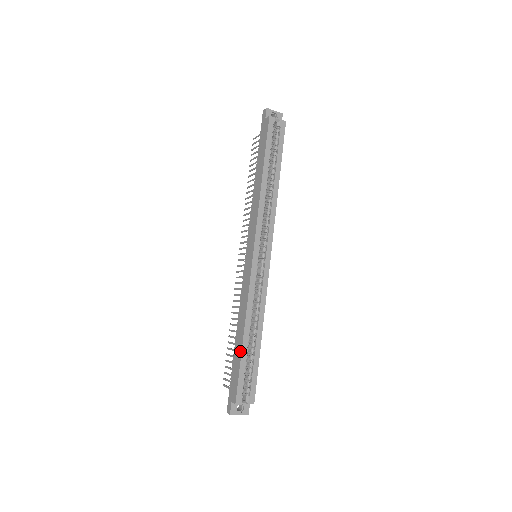
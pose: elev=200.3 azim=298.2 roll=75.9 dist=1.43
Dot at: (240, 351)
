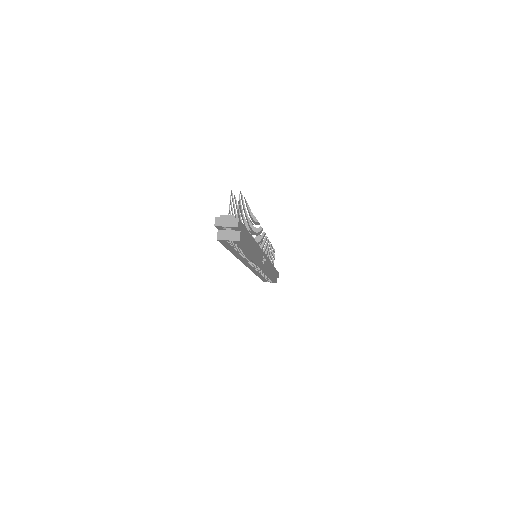
Dot at: occluded
